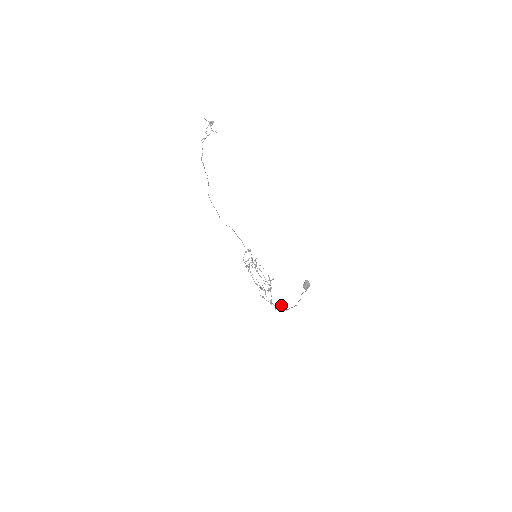
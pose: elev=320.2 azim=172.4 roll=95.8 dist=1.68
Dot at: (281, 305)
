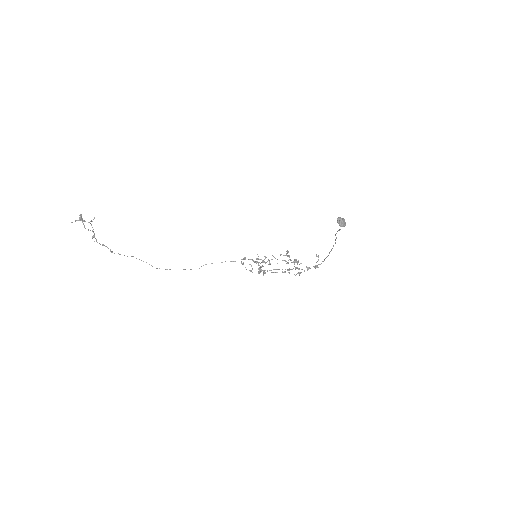
Dot at: occluded
